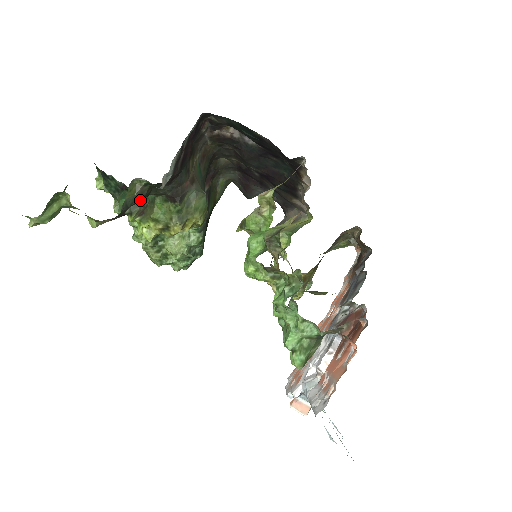
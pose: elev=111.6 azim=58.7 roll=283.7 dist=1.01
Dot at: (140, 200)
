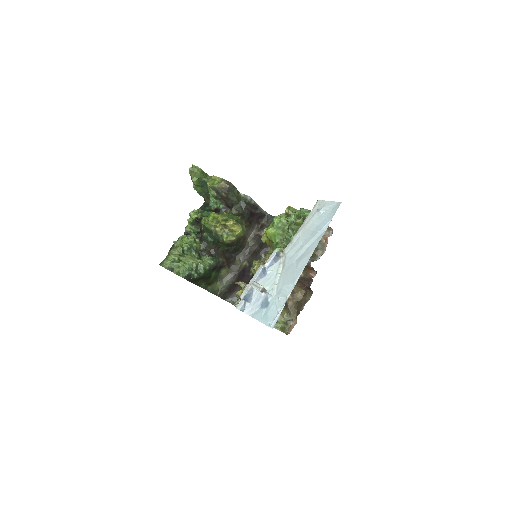
Dot at: (233, 199)
